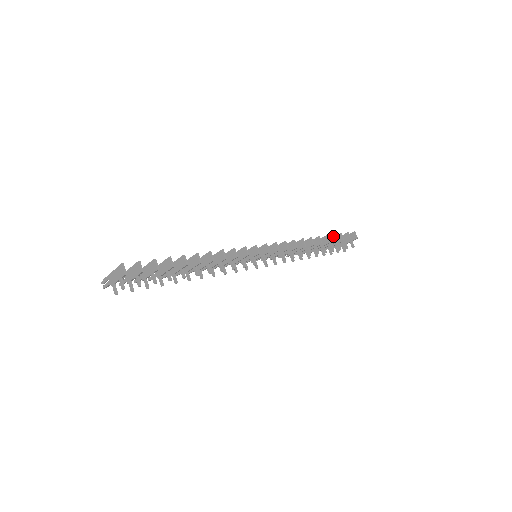
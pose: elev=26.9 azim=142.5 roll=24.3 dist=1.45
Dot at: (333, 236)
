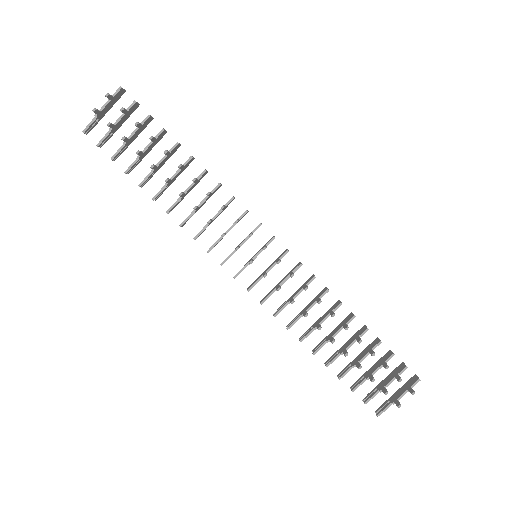
Dot at: (376, 339)
